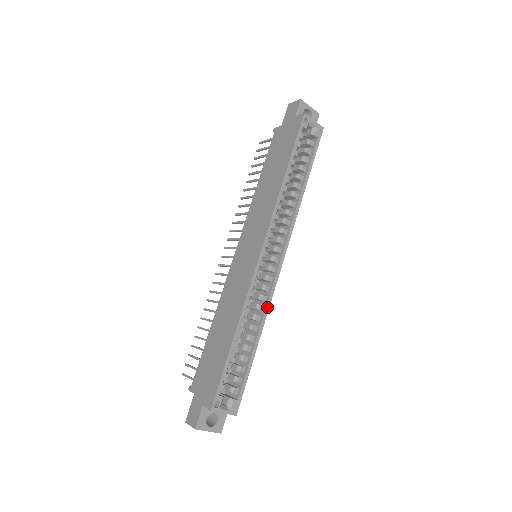
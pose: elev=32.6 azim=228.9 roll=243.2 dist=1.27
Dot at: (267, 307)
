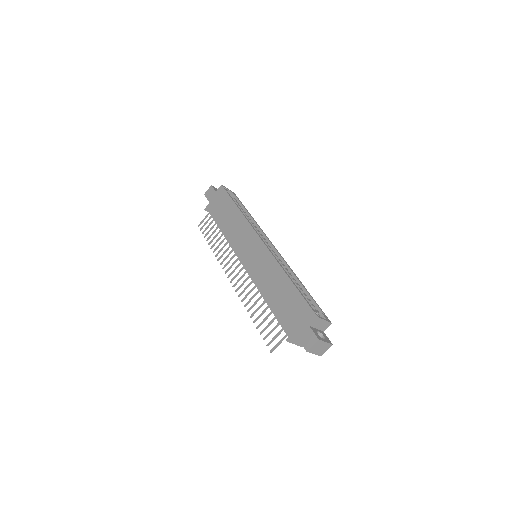
Dot at: (289, 267)
